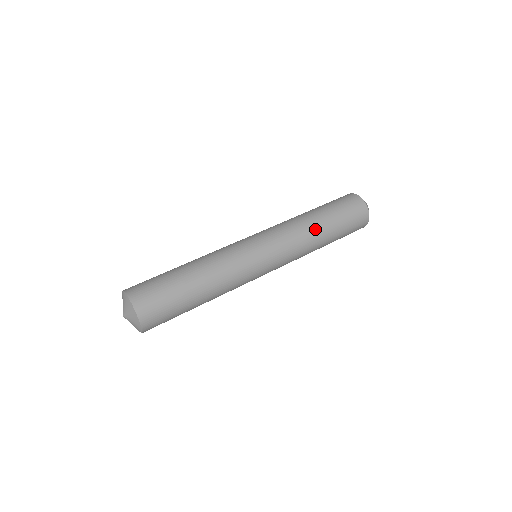
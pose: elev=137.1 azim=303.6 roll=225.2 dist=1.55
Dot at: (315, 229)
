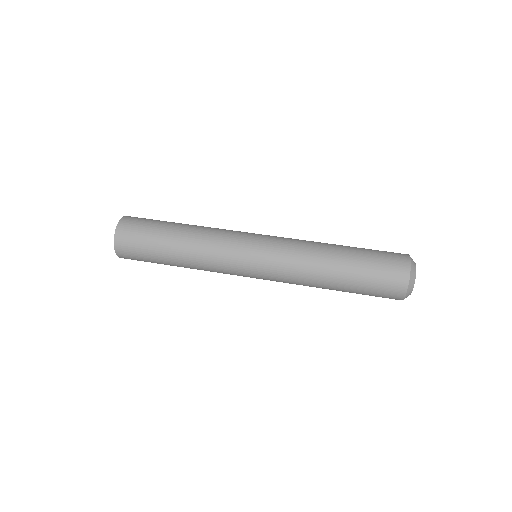
Dot at: (323, 274)
